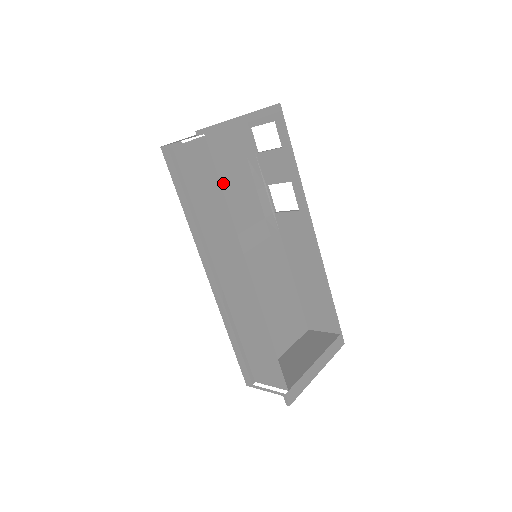
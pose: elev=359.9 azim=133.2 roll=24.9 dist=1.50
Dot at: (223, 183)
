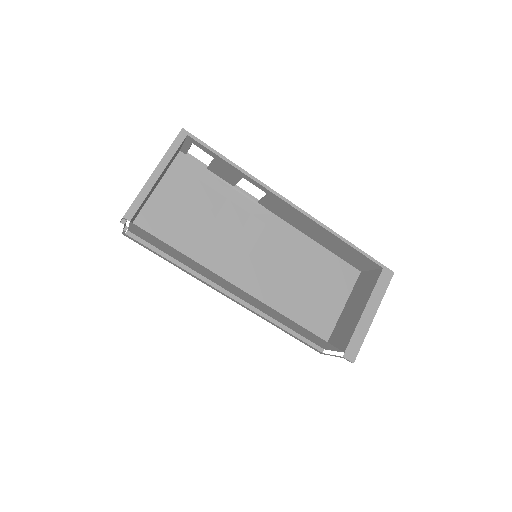
Dot at: (190, 219)
